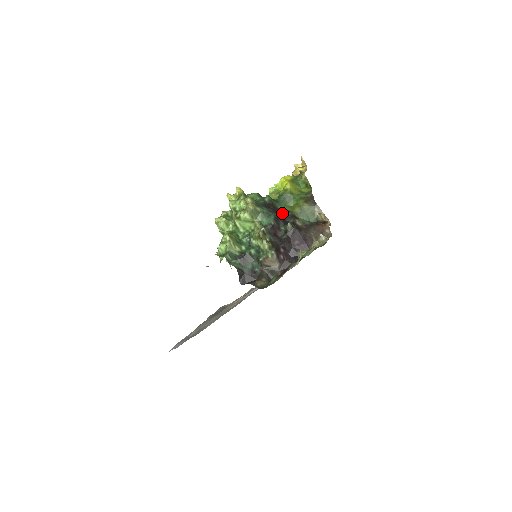
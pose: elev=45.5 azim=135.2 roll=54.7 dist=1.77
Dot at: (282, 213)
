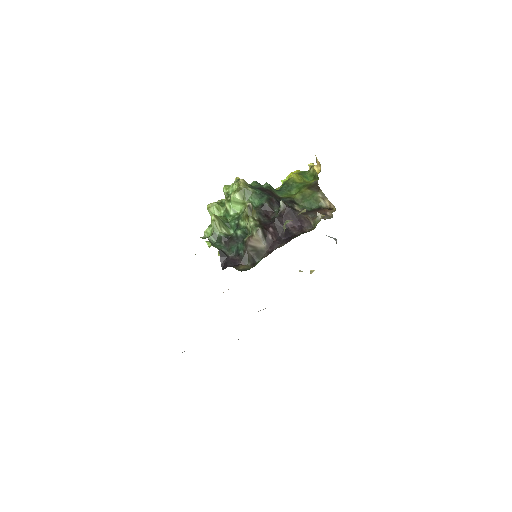
Dot at: (280, 199)
